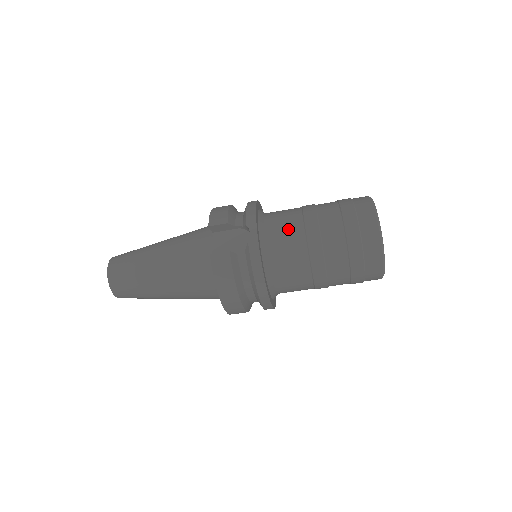
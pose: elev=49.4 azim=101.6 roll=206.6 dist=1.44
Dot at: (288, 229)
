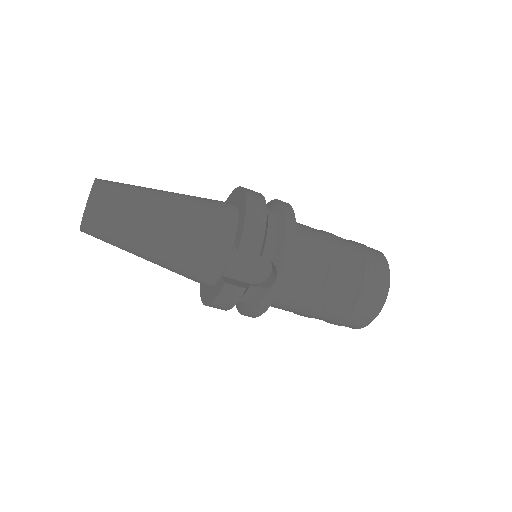
Dot at: (309, 280)
